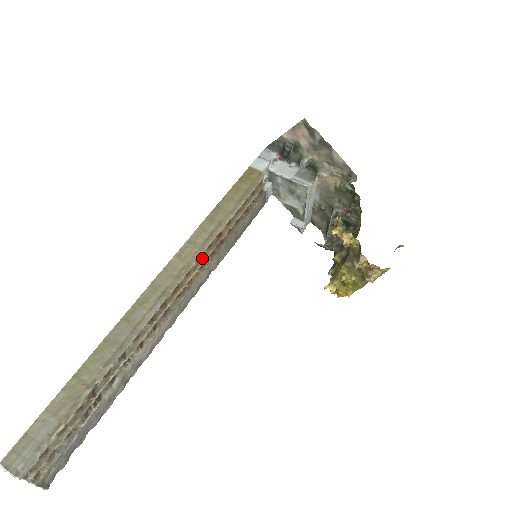
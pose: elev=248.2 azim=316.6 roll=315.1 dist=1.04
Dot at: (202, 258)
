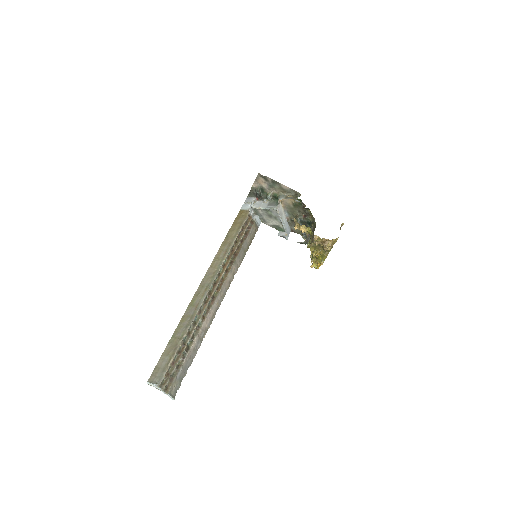
Dot at: (225, 265)
